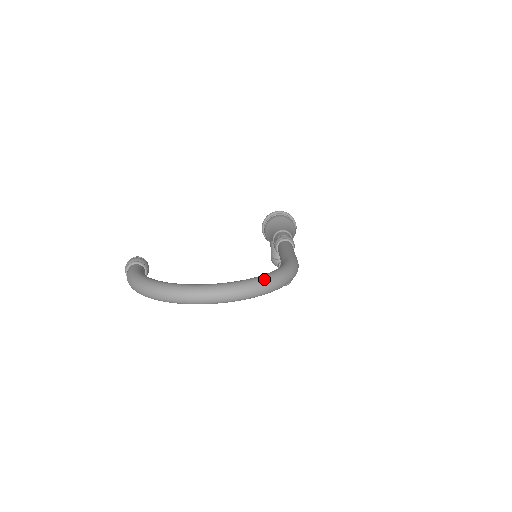
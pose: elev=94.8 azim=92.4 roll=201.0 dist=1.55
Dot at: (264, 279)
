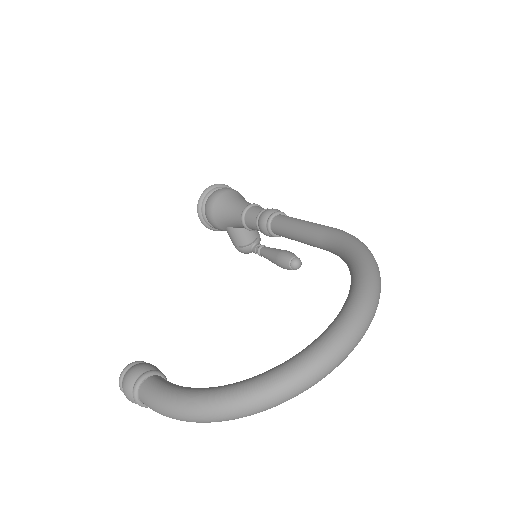
Dot at: (370, 279)
